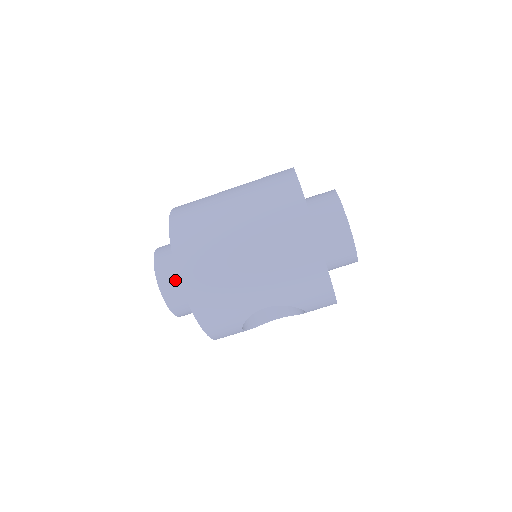
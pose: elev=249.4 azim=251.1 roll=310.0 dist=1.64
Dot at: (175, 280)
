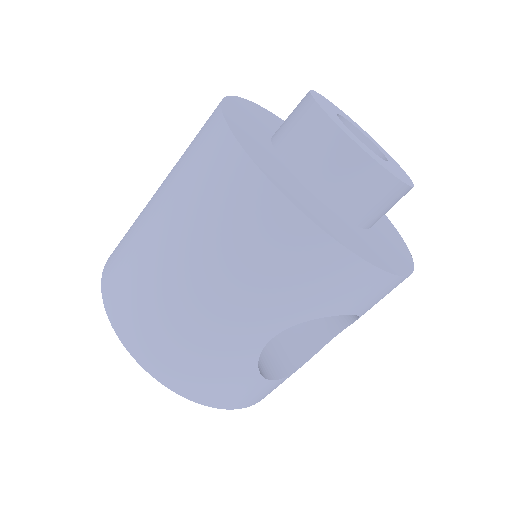
Dot at: occluded
